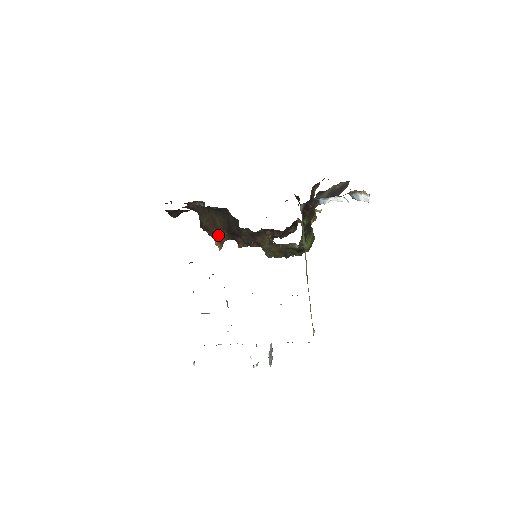
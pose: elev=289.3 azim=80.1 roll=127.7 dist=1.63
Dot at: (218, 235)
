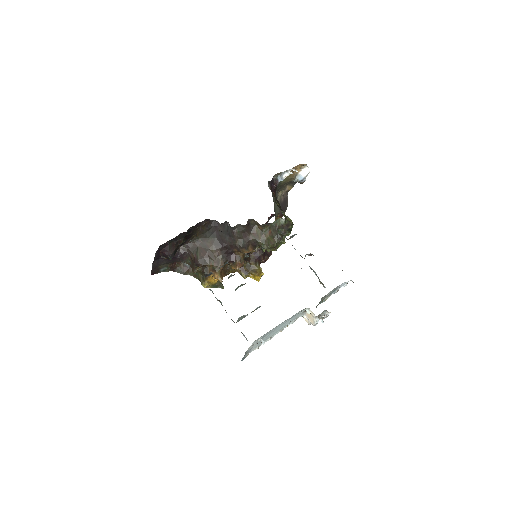
Dot at: (215, 262)
